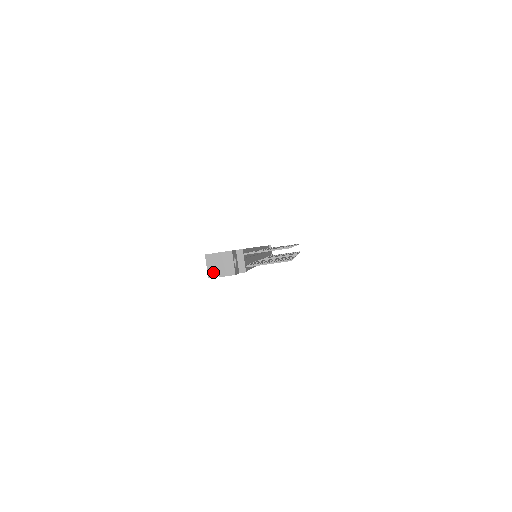
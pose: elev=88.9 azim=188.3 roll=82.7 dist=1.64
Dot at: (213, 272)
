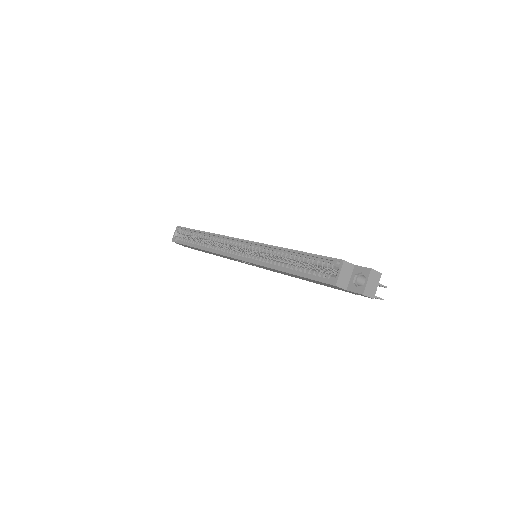
Dot at: (342, 282)
